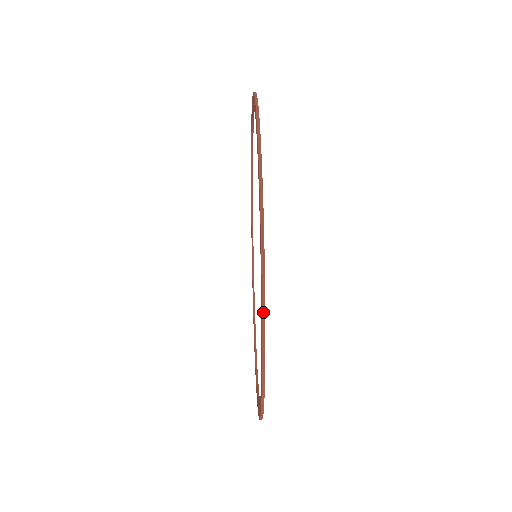
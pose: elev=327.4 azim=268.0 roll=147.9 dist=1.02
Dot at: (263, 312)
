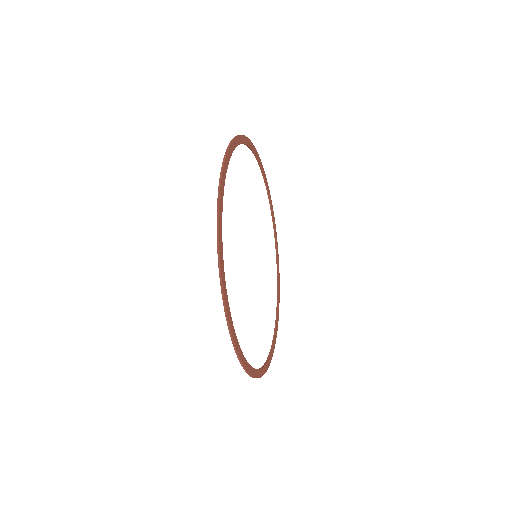
Dot at: (235, 136)
